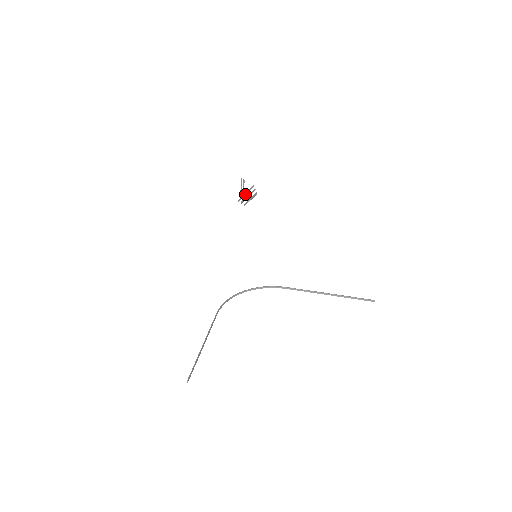
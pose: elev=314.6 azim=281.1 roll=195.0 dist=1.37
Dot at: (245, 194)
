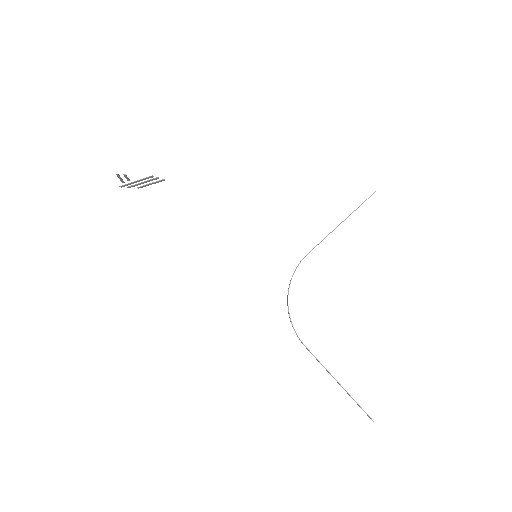
Dot at: occluded
